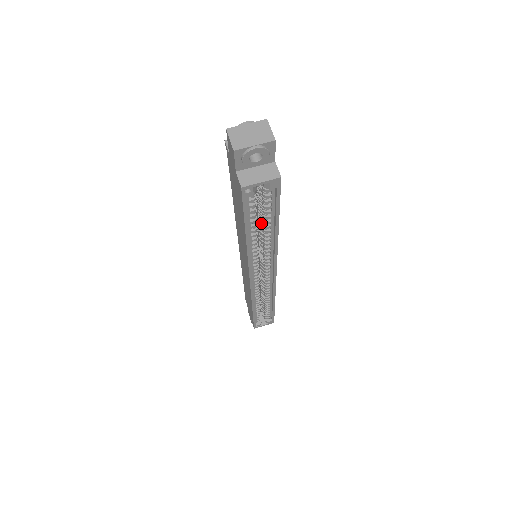
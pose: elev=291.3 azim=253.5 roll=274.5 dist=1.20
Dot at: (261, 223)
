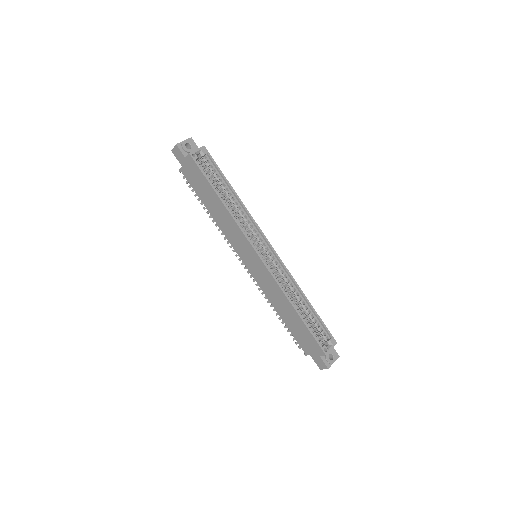
Dot at: (225, 196)
